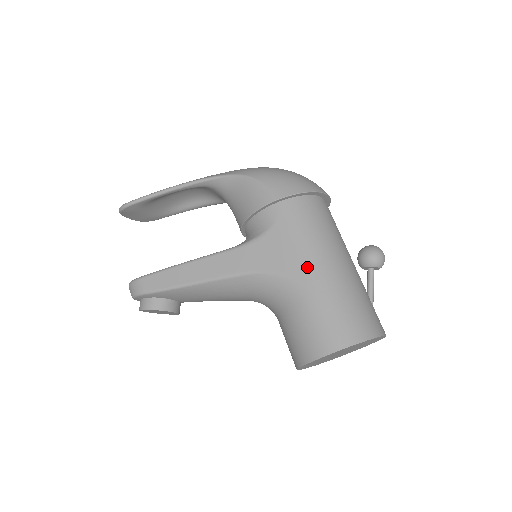
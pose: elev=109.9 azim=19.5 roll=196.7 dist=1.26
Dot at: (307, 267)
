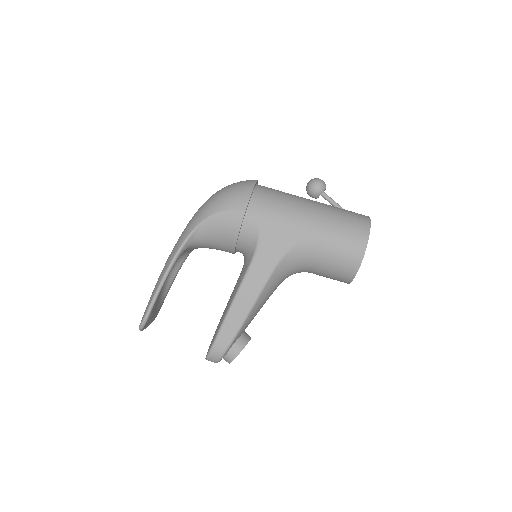
Dot at: (304, 226)
